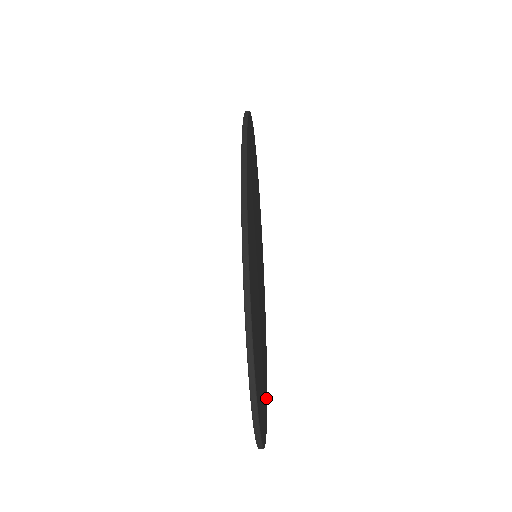
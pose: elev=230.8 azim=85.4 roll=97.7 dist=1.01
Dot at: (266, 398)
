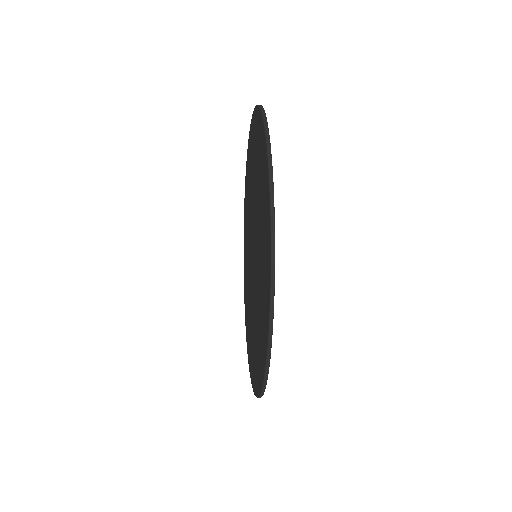
Dot at: occluded
